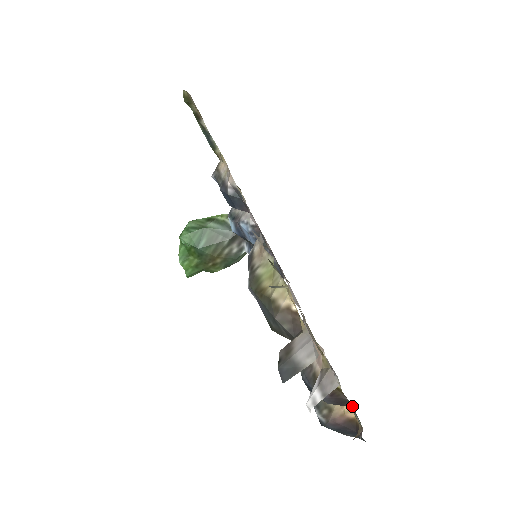
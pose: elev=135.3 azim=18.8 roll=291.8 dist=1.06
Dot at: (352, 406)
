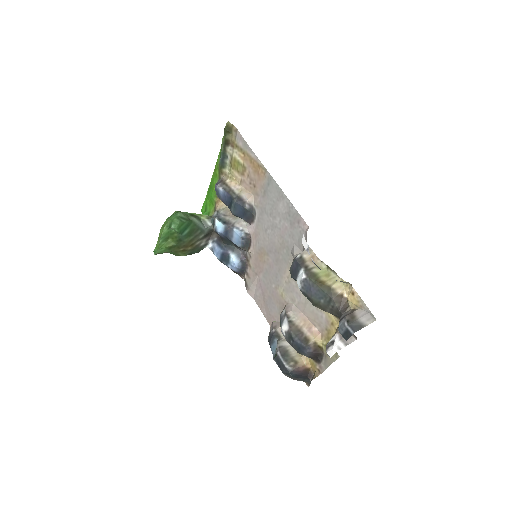
Dot at: (333, 356)
